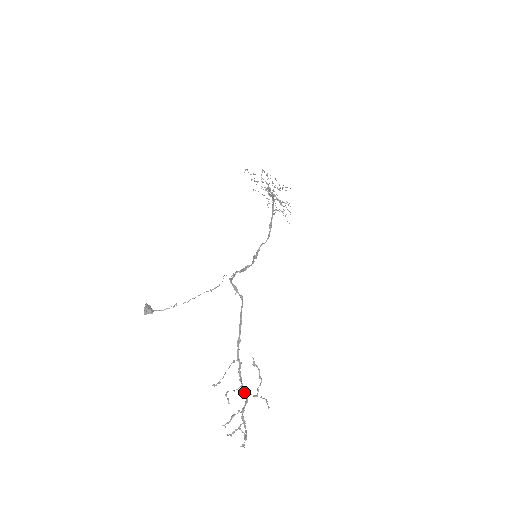
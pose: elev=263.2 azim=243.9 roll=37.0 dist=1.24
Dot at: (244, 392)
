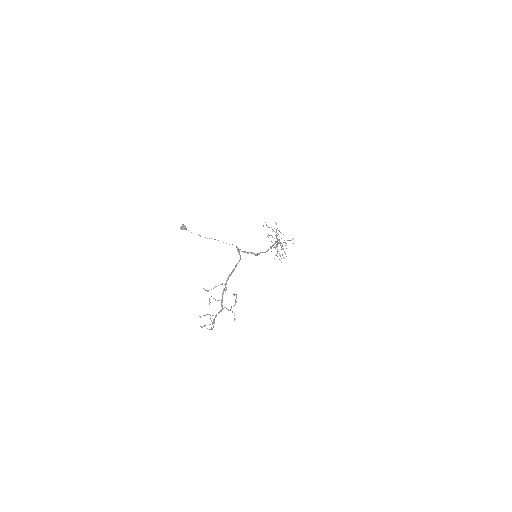
Dot at: occluded
